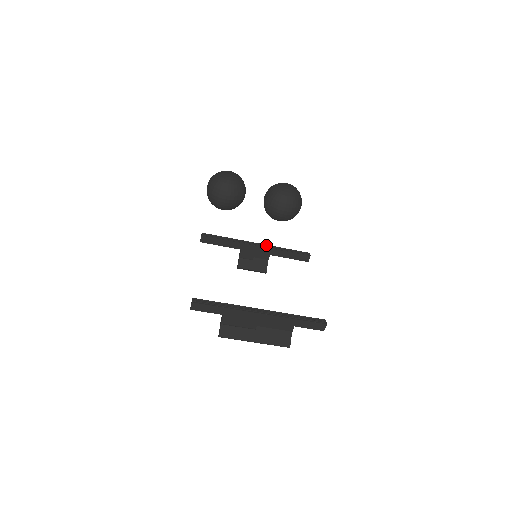
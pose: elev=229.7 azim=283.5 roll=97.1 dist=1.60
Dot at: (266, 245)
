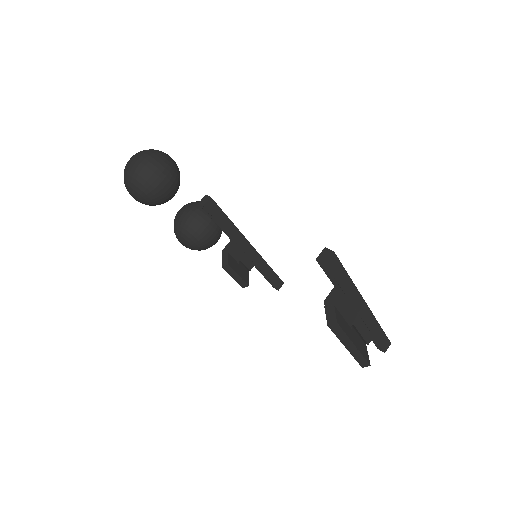
Dot at: occluded
